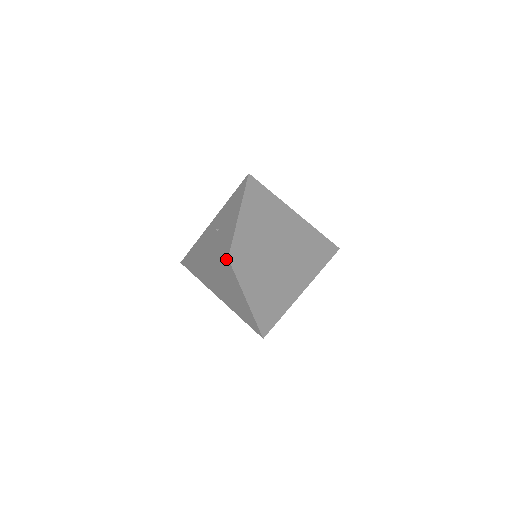
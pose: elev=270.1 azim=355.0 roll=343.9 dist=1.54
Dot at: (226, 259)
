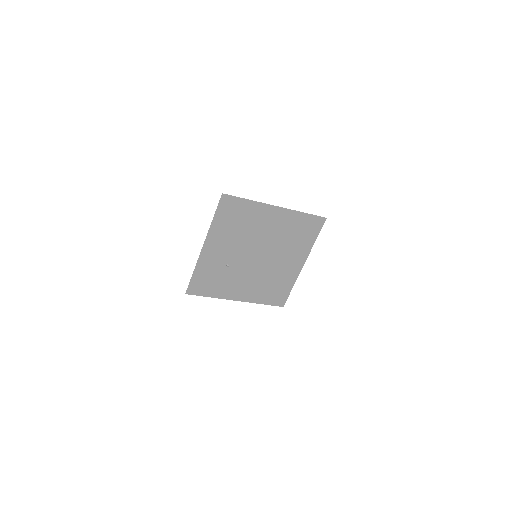
Dot at: occluded
